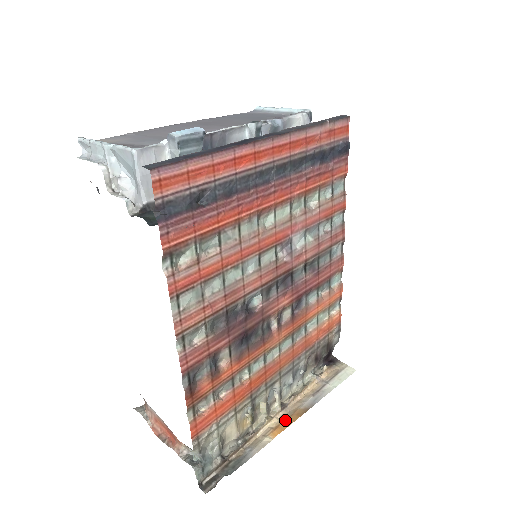
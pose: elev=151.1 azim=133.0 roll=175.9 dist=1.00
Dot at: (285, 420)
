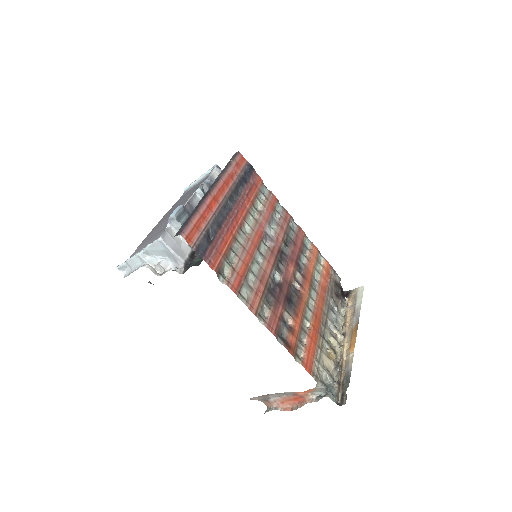
Dot at: (351, 339)
